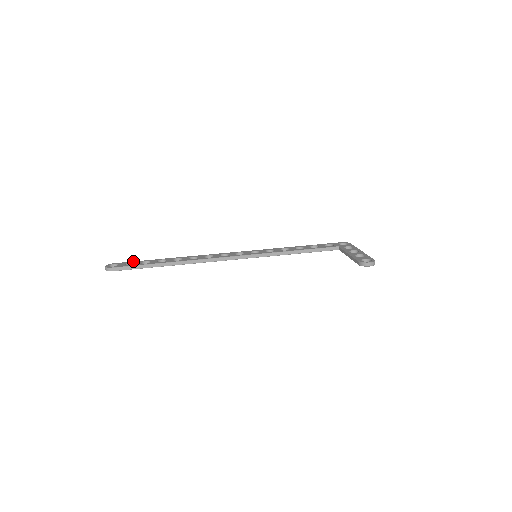
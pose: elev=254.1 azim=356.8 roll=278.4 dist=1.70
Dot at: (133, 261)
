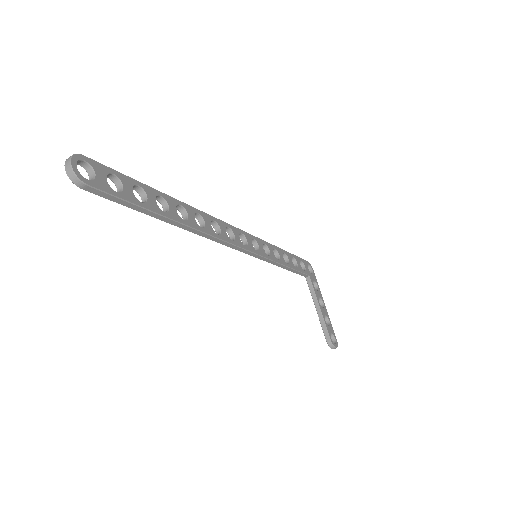
Dot at: occluded
